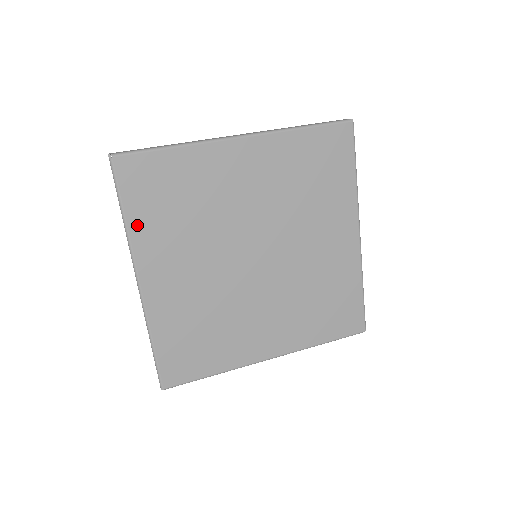
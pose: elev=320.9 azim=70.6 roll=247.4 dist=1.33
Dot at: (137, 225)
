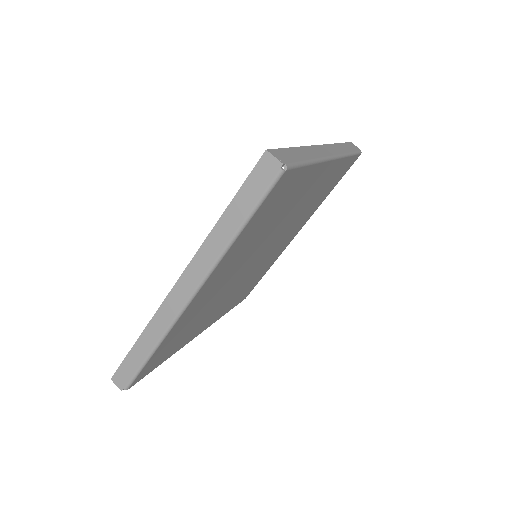
Dot at: (238, 241)
